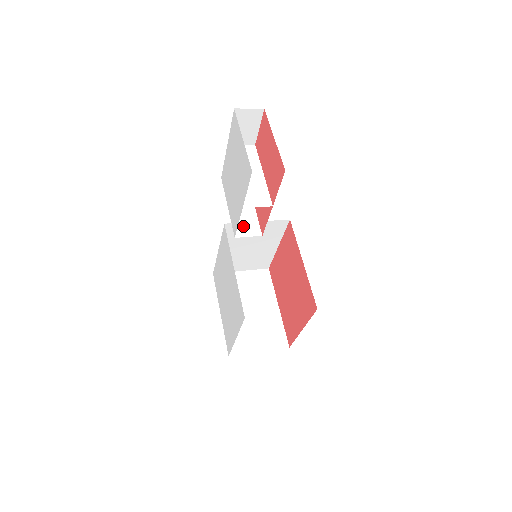
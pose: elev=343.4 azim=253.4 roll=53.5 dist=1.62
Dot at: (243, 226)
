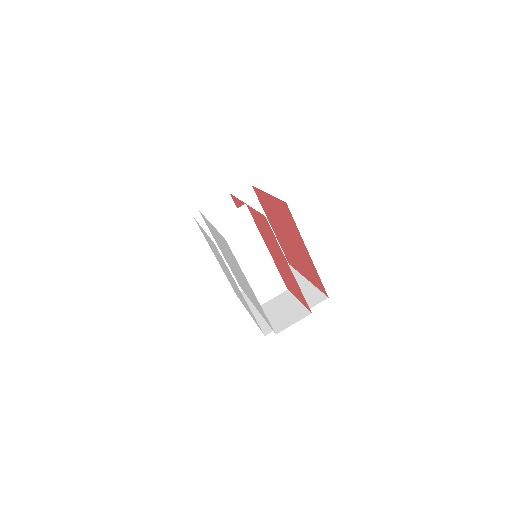
Dot at: occluded
